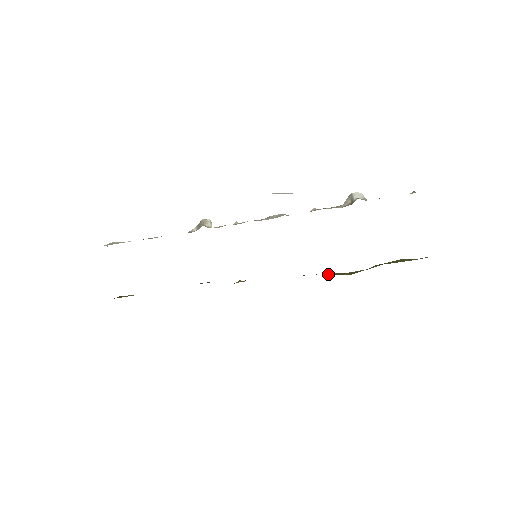
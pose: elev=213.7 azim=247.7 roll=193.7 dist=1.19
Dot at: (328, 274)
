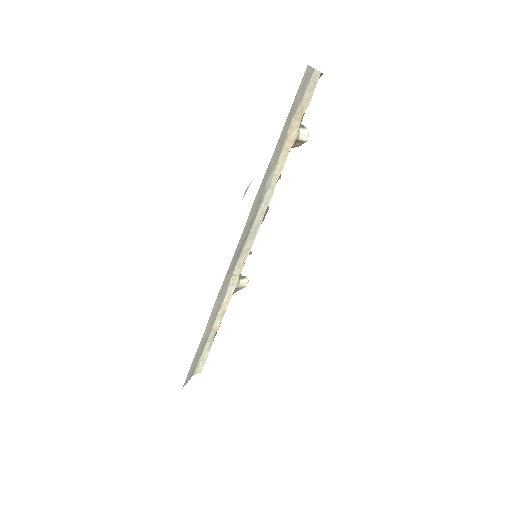
Dot at: occluded
